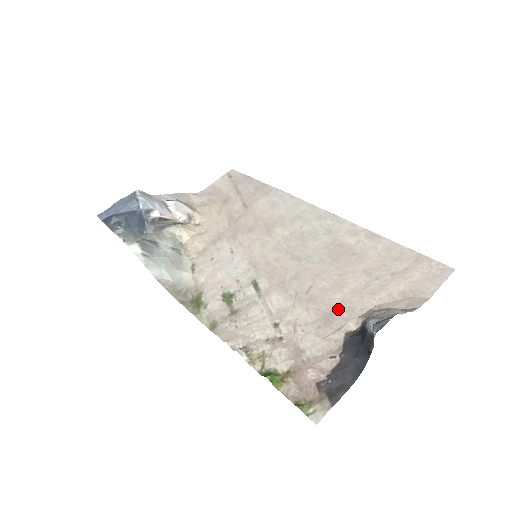
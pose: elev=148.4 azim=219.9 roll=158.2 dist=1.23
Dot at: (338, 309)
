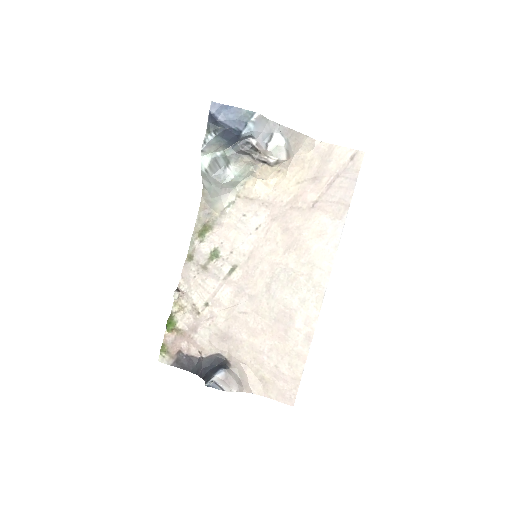
Dot at: (234, 341)
